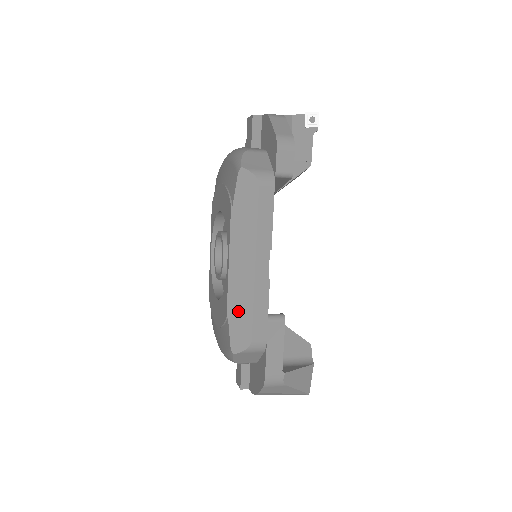
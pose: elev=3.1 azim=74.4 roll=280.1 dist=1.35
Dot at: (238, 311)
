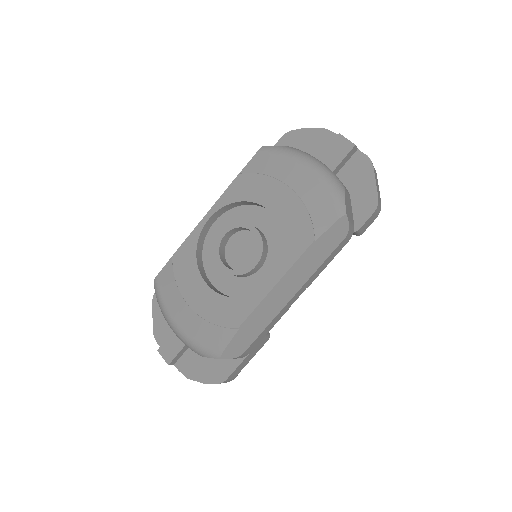
Dot at: (251, 327)
